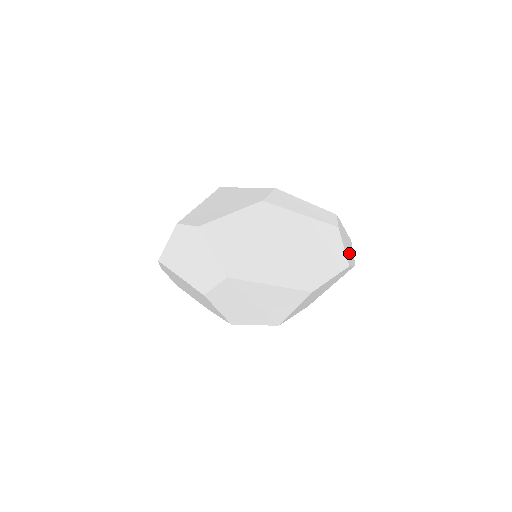
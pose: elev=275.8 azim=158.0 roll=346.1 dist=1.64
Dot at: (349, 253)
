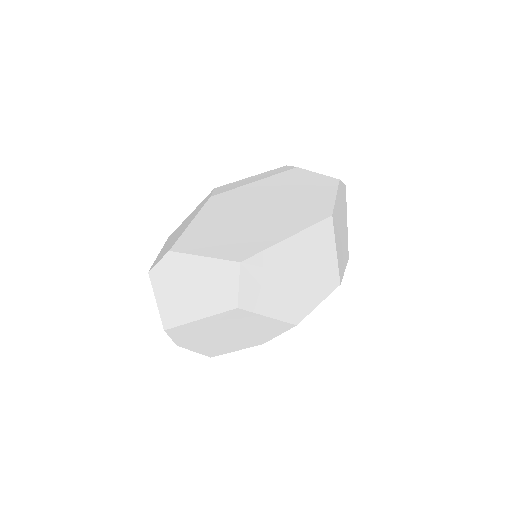
Dot at: occluded
